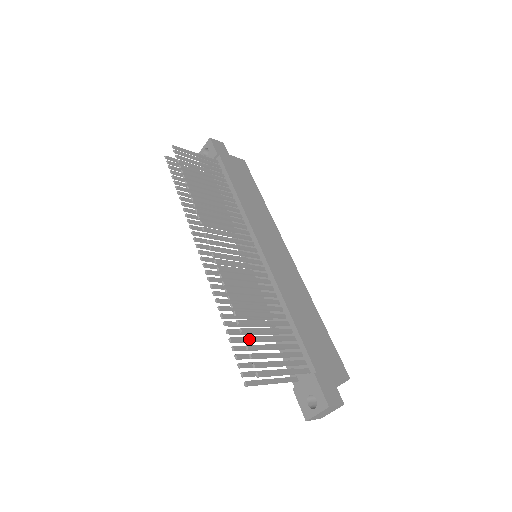
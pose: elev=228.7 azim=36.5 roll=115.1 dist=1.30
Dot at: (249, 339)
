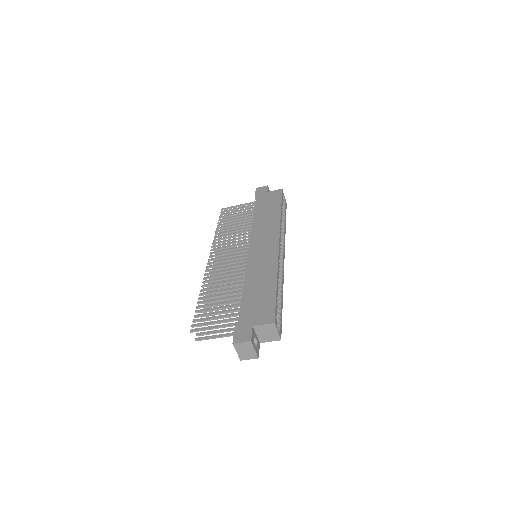
Dot at: (199, 311)
